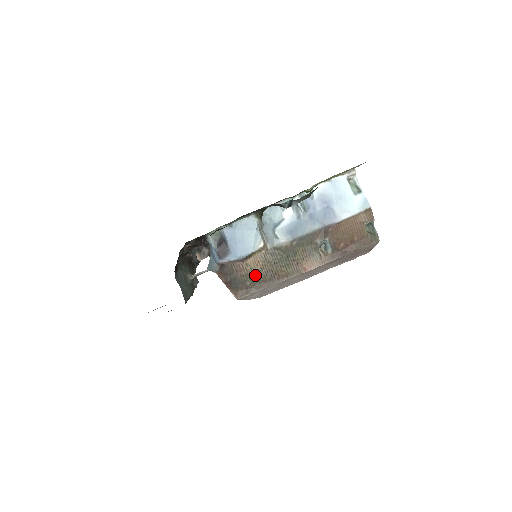
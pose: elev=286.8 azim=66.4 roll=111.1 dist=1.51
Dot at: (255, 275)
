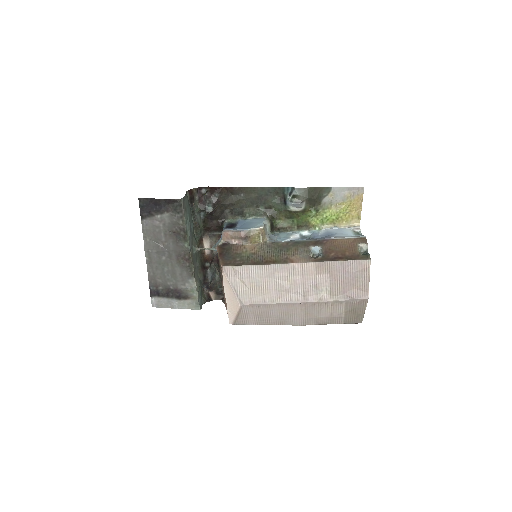
Dot at: (247, 256)
